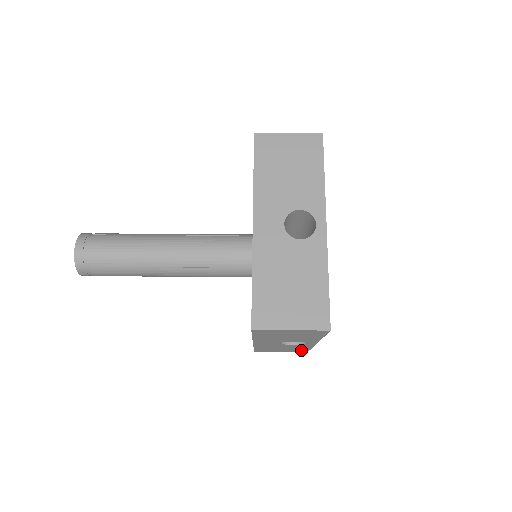
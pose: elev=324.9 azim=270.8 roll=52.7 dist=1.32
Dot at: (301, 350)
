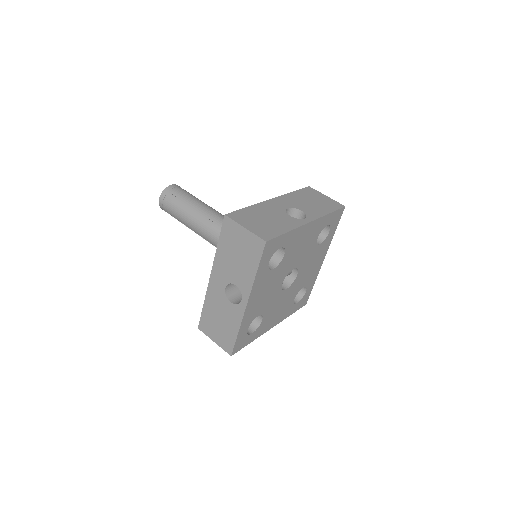
Dot at: (229, 340)
